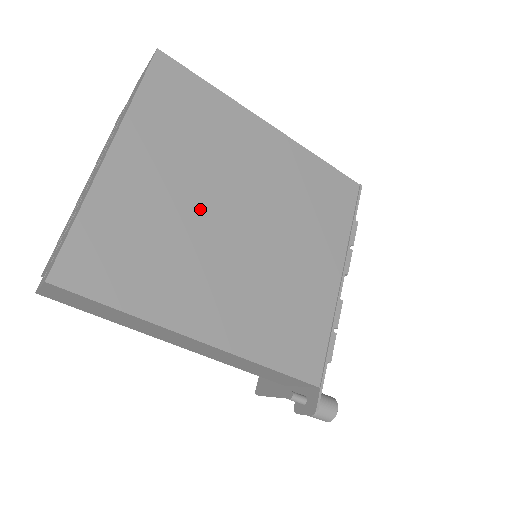
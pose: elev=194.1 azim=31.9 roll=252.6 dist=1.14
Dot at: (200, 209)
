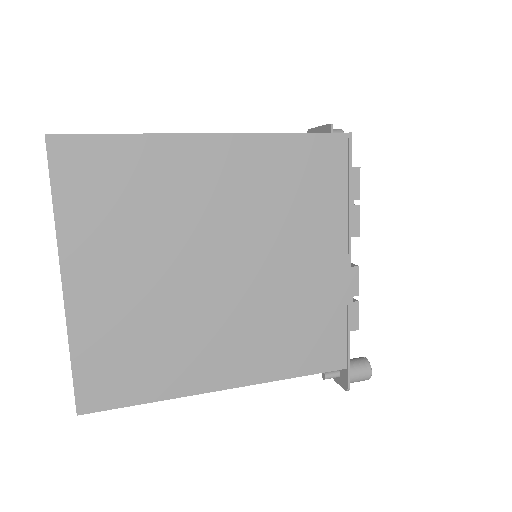
Dot at: (173, 282)
